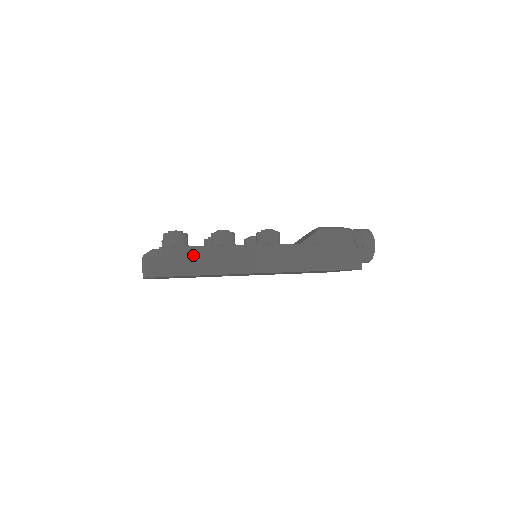
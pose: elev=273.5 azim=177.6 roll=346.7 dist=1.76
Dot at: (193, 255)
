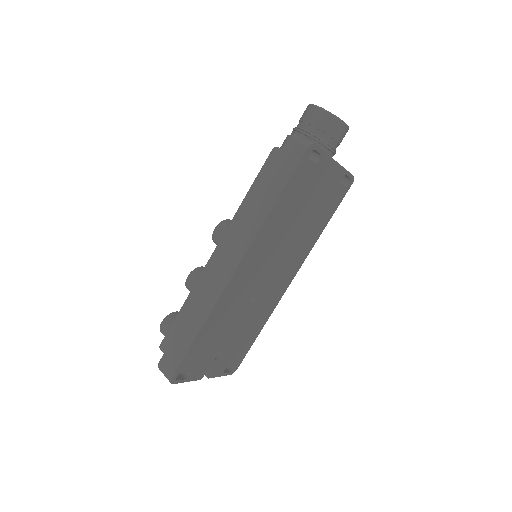
Dot at: (181, 324)
